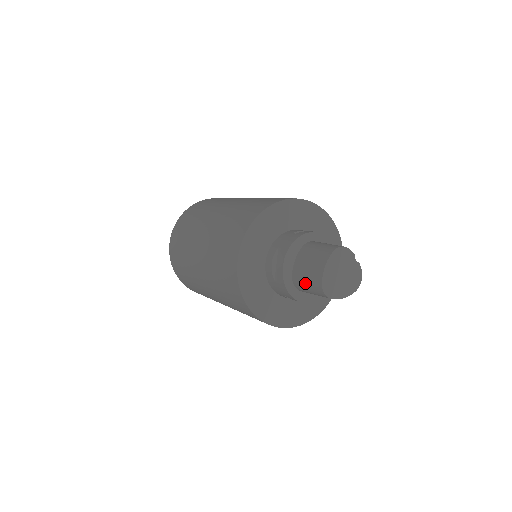
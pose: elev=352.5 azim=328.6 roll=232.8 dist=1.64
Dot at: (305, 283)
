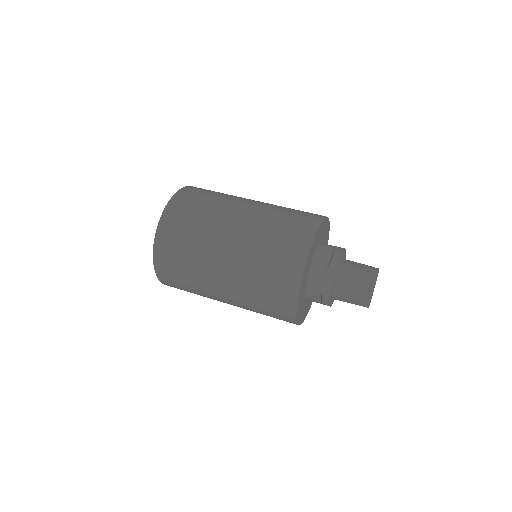
Dot at: occluded
